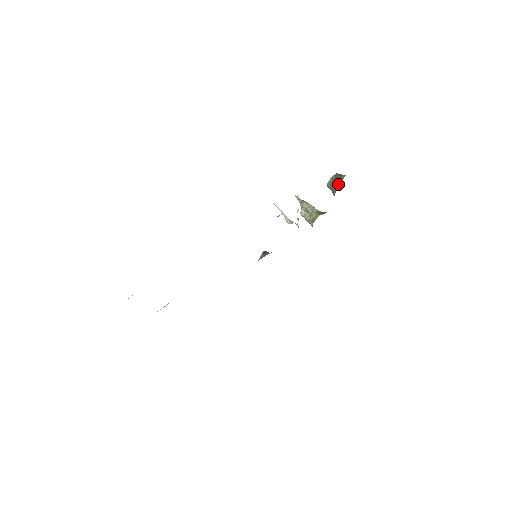
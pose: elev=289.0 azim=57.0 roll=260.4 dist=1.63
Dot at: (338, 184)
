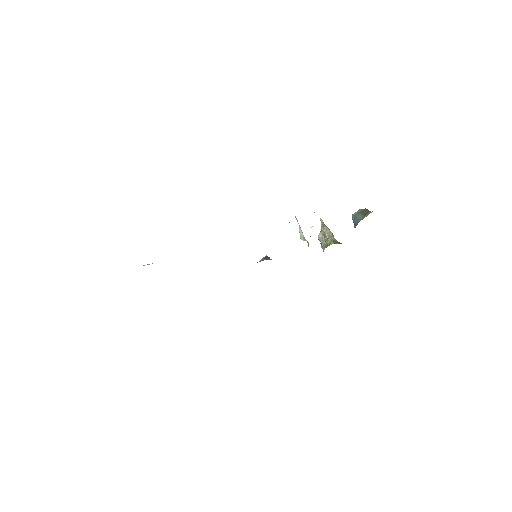
Dot at: (362, 218)
